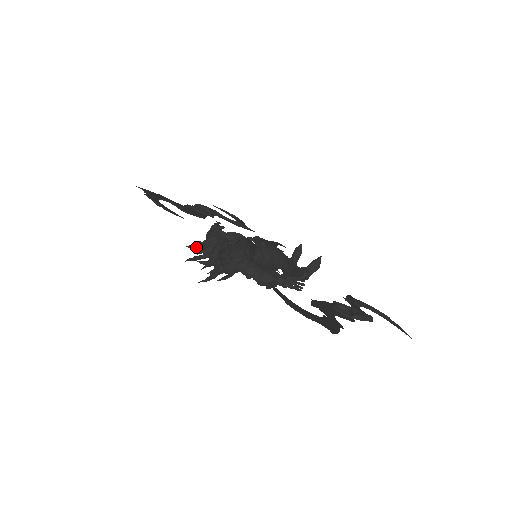
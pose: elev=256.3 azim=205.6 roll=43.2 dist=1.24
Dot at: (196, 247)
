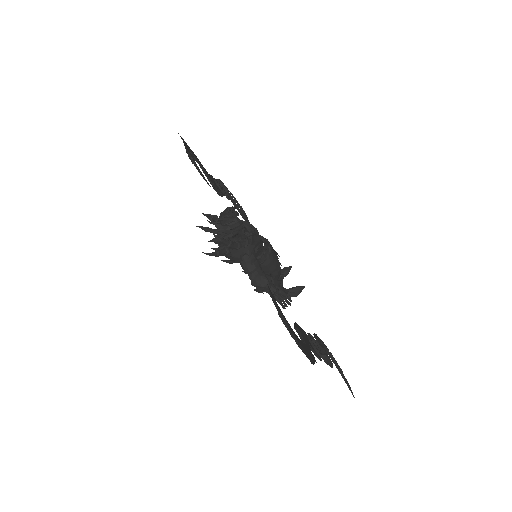
Dot at: (214, 219)
